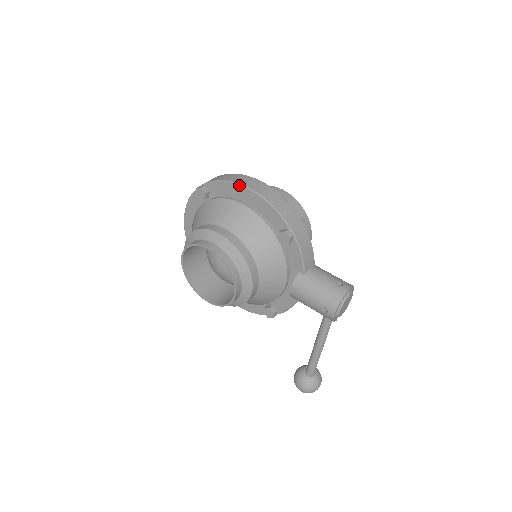
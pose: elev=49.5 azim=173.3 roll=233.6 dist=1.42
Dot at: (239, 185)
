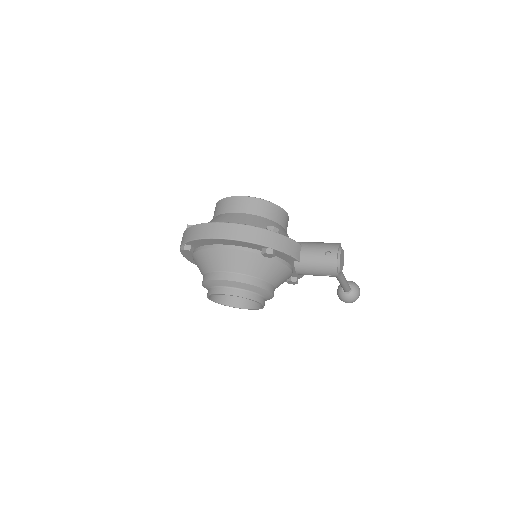
Dot at: (210, 239)
